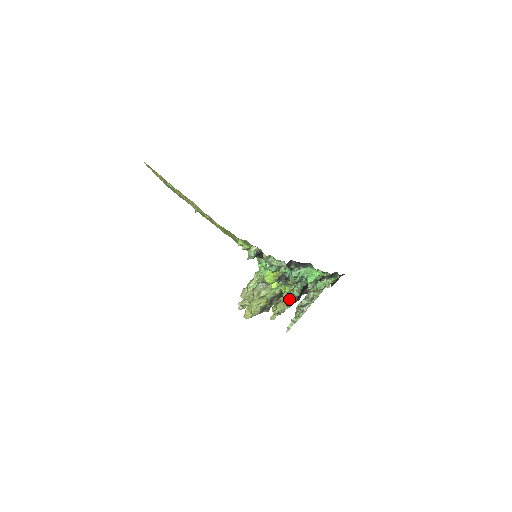
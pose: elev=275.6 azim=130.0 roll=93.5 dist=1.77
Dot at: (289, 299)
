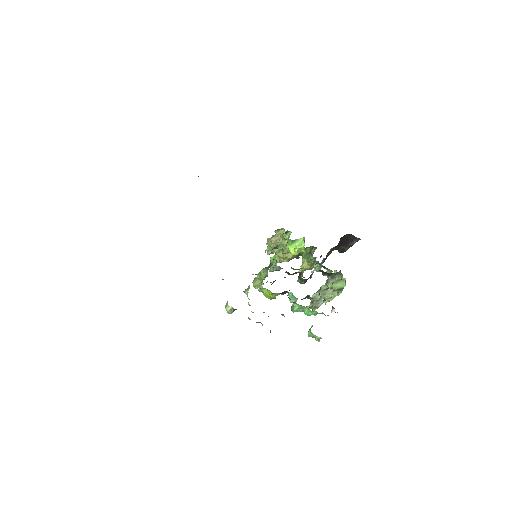
Dot at: occluded
